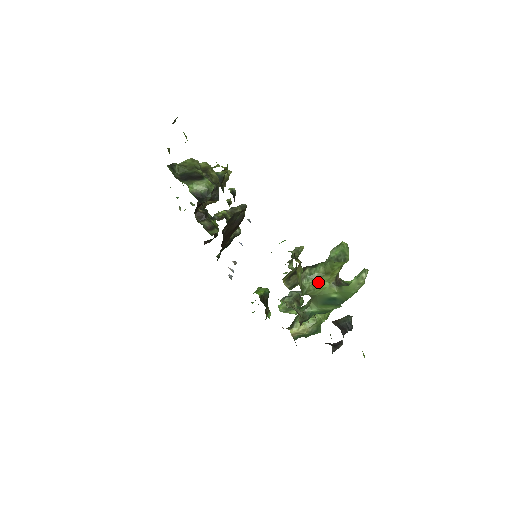
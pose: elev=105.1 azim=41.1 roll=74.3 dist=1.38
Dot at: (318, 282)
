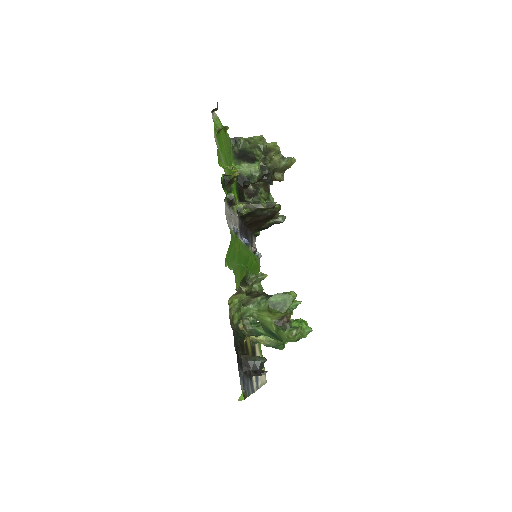
Dot at: (262, 313)
